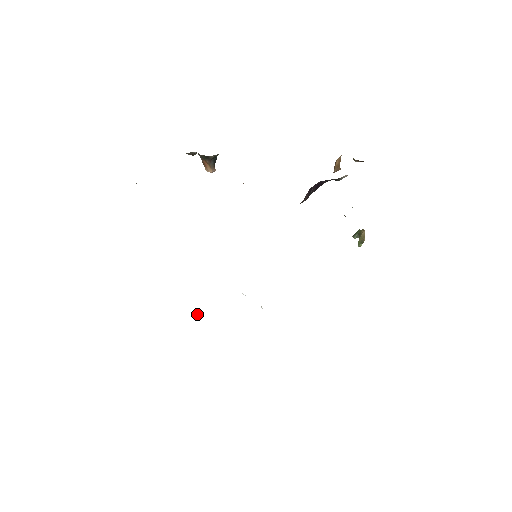
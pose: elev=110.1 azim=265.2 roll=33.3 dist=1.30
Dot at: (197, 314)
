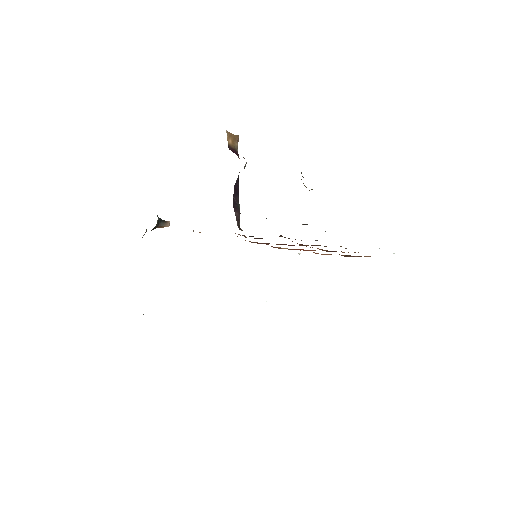
Dot at: occluded
